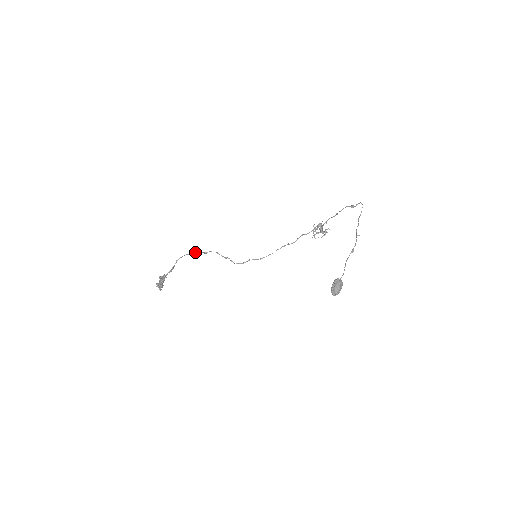
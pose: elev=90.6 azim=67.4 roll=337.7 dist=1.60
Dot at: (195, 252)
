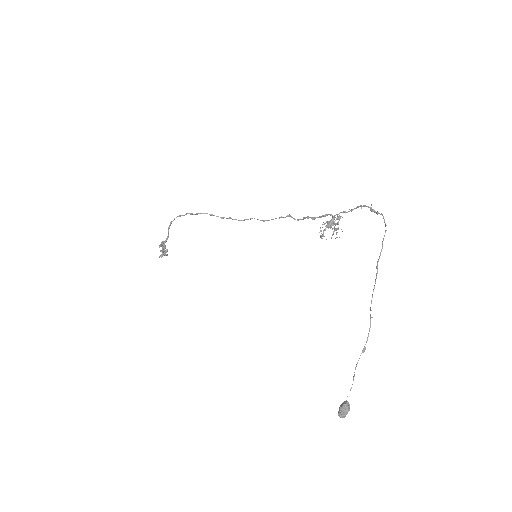
Dot at: occluded
